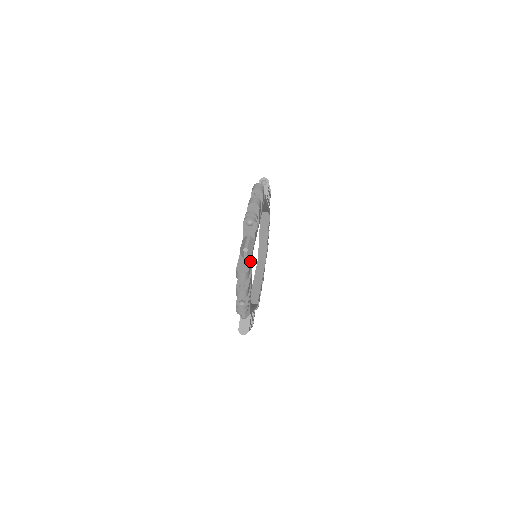
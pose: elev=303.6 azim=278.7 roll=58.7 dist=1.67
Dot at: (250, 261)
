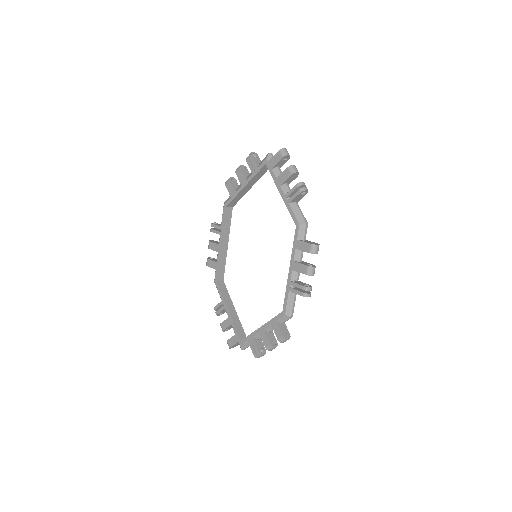
Dot at: occluded
